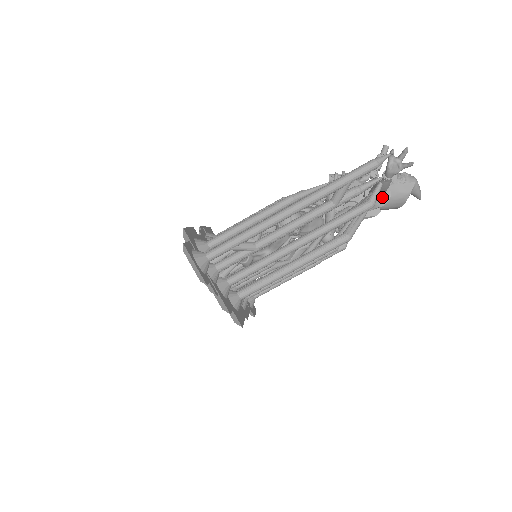
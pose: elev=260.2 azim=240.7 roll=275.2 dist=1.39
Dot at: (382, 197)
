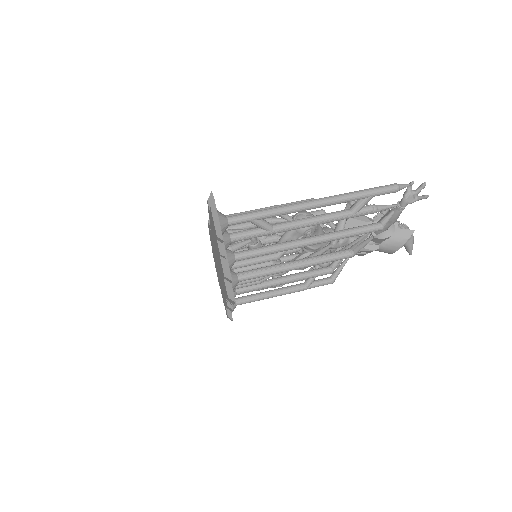
Dot at: (387, 230)
